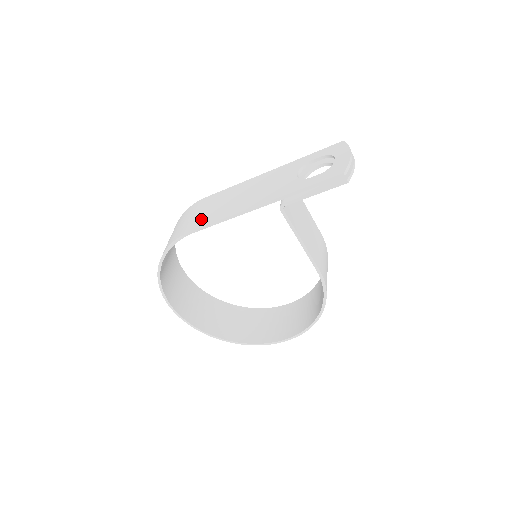
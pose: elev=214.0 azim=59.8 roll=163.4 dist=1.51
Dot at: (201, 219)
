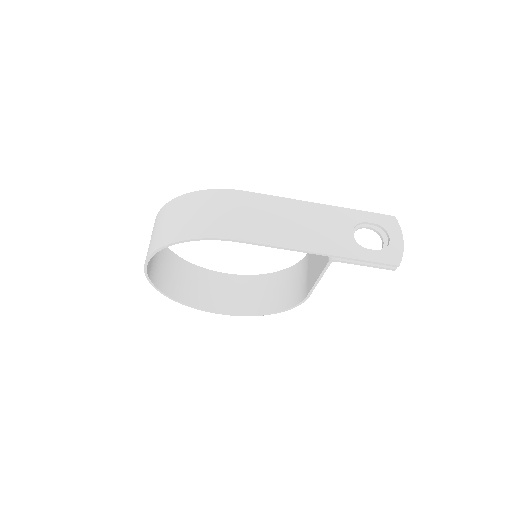
Dot at: (247, 228)
